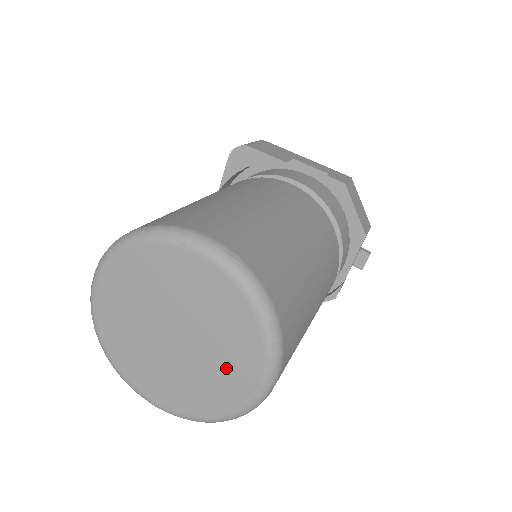
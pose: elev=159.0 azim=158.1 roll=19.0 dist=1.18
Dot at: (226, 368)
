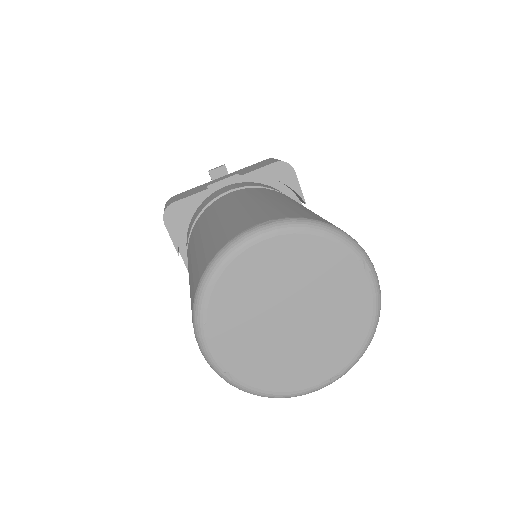
Dot at: (306, 362)
